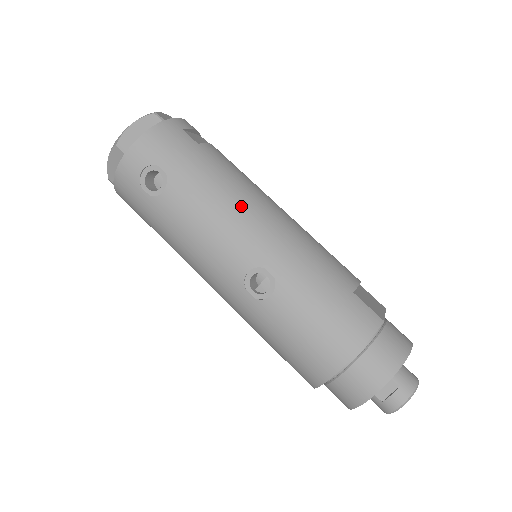
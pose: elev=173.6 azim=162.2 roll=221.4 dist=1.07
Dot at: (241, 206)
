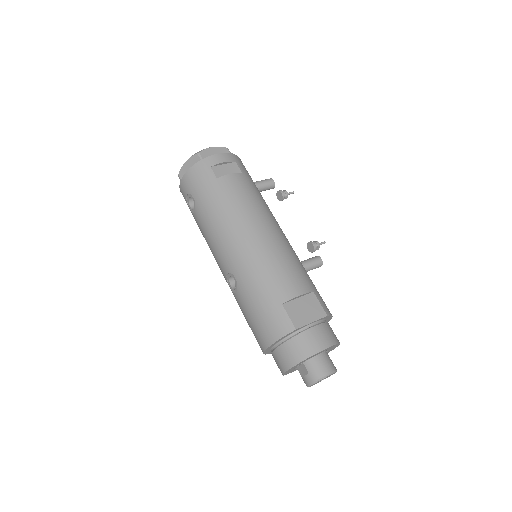
Dot at: (228, 230)
